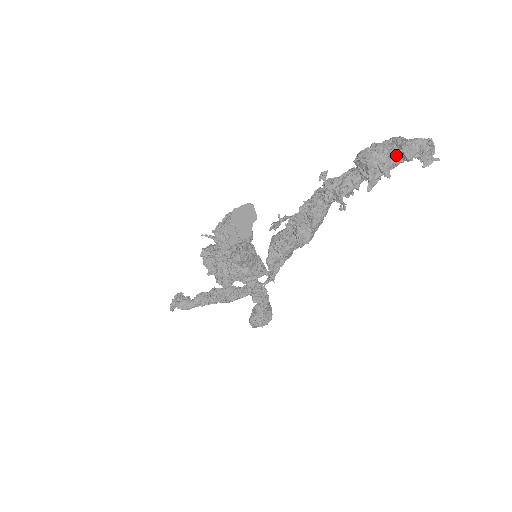
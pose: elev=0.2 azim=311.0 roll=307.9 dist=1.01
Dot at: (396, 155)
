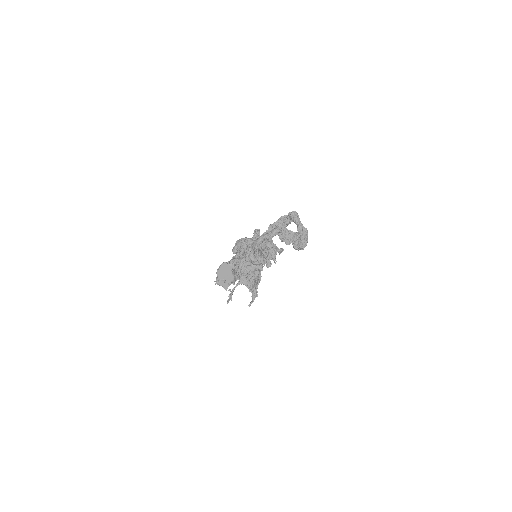
Dot at: occluded
